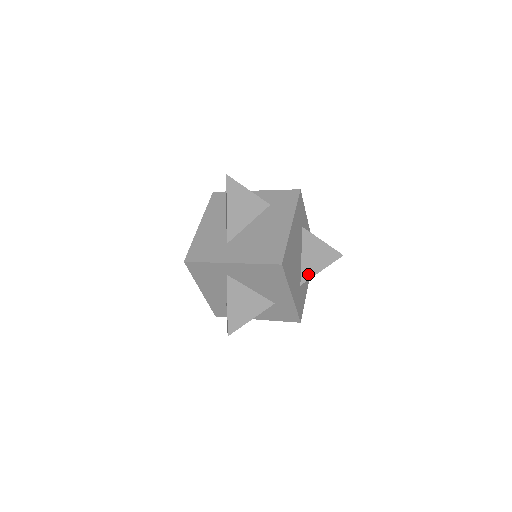
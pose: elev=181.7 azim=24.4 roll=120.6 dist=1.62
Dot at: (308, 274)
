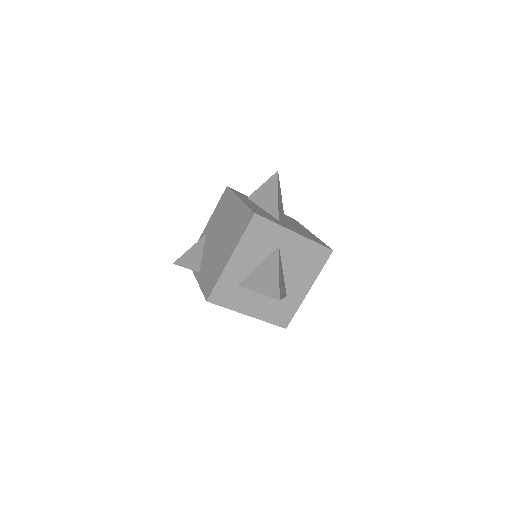
Dot at: occluded
